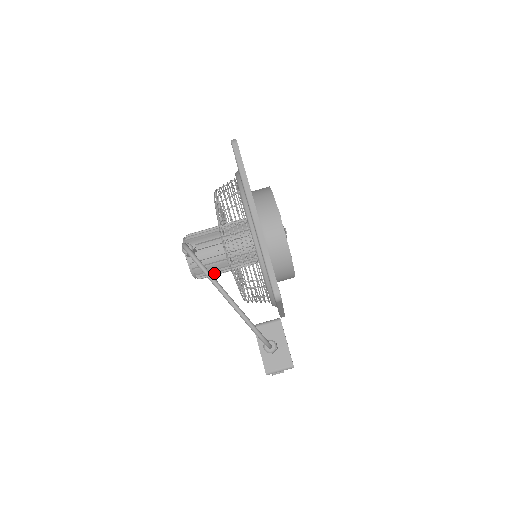
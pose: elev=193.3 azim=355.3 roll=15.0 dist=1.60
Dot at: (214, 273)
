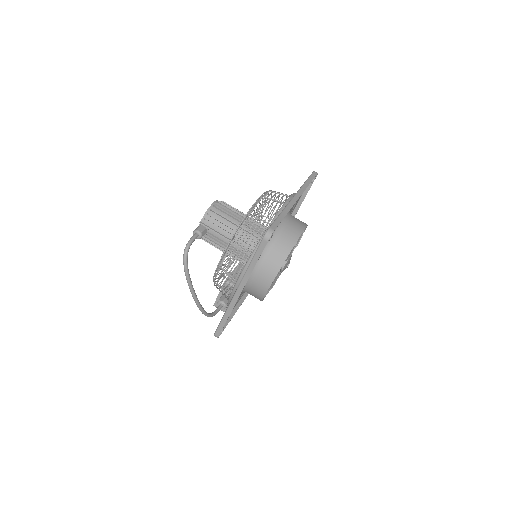
Dot at: occluded
